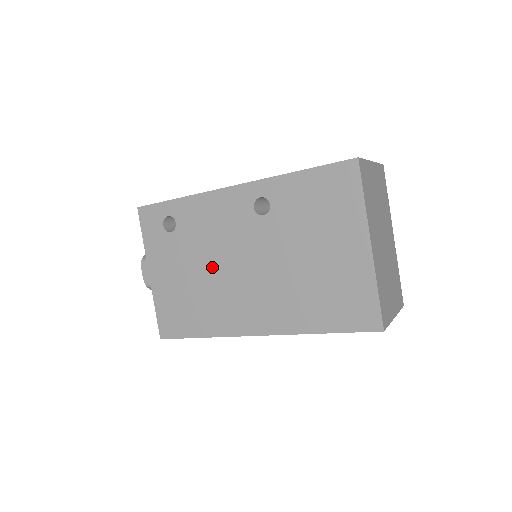
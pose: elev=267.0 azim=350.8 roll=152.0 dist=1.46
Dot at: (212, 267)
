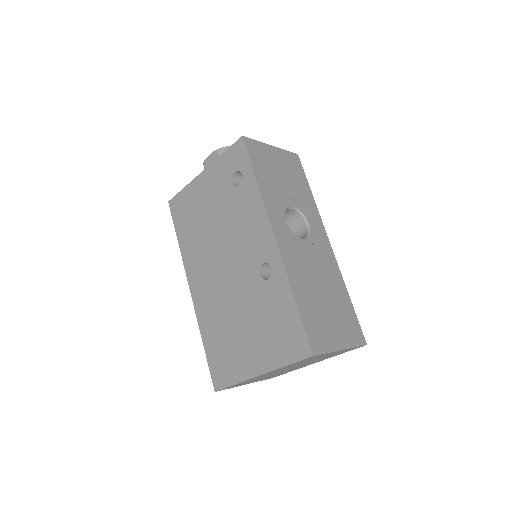
Dot at: (219, 235)
